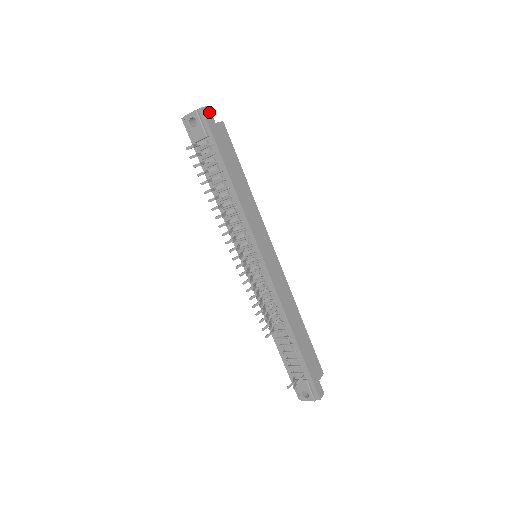
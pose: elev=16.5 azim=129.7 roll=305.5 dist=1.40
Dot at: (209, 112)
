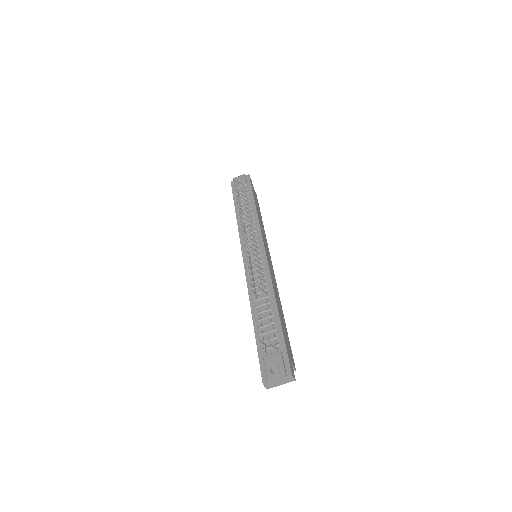
Dot at: (251, 181)
